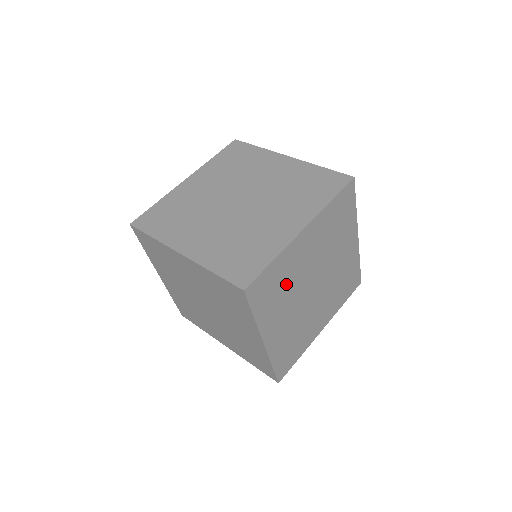
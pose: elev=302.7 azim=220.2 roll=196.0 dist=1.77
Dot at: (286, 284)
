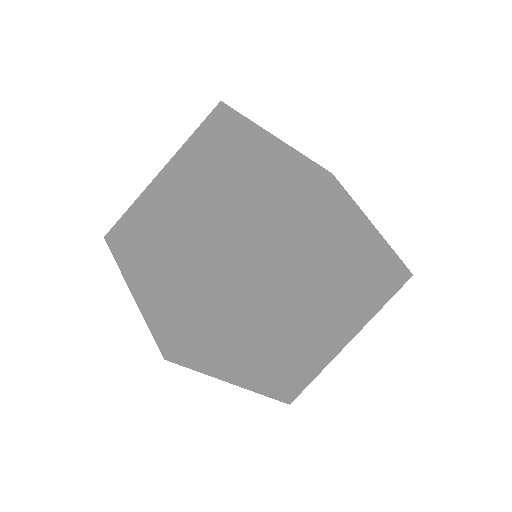
Dot at: occluded
